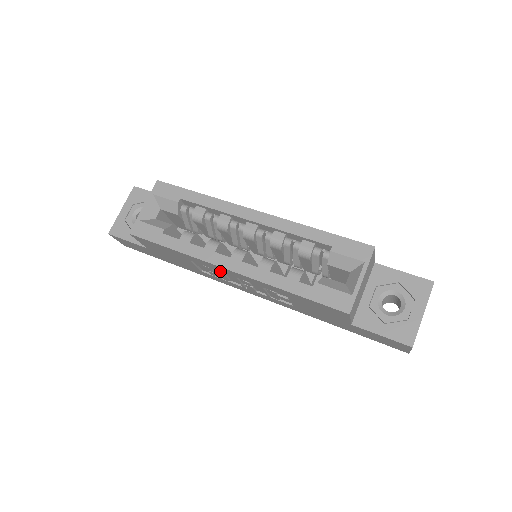
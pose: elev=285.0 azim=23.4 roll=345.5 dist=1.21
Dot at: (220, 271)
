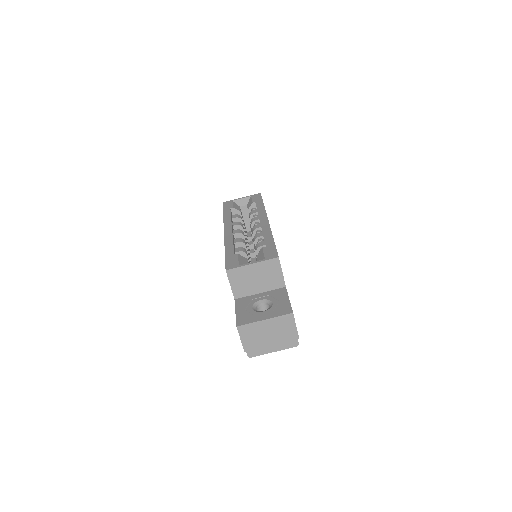
Dot at: occluded
